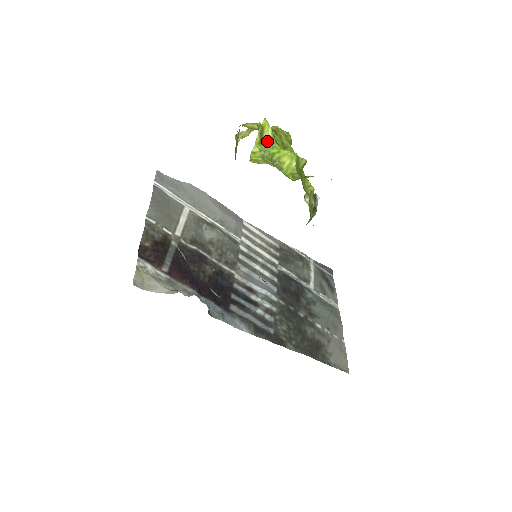
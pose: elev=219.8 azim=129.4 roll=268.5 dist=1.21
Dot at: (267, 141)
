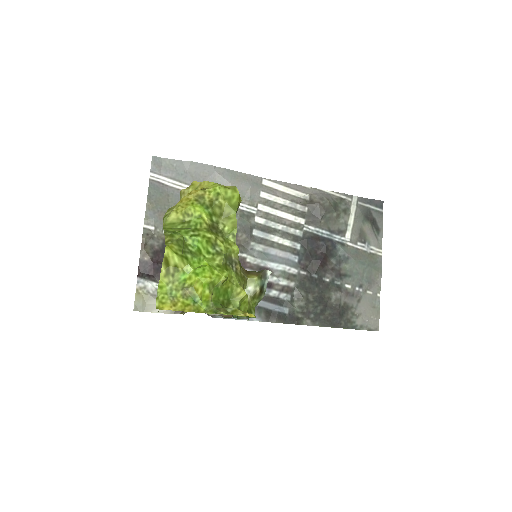
Dot at: (176, 267)
